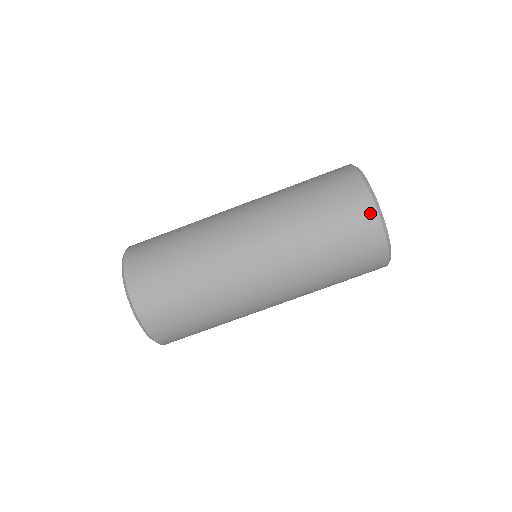
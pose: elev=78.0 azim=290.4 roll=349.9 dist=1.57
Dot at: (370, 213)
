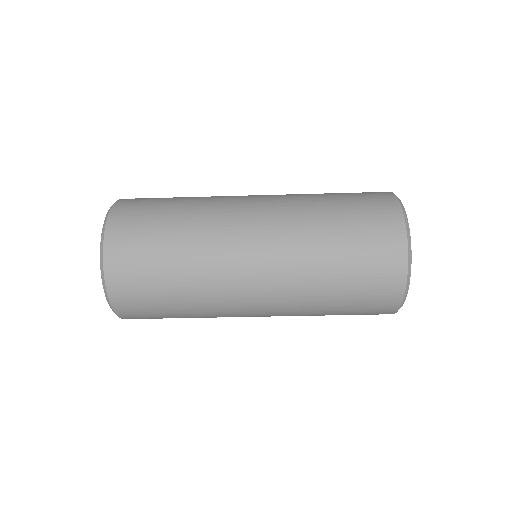
Dot at: (399, 274)
